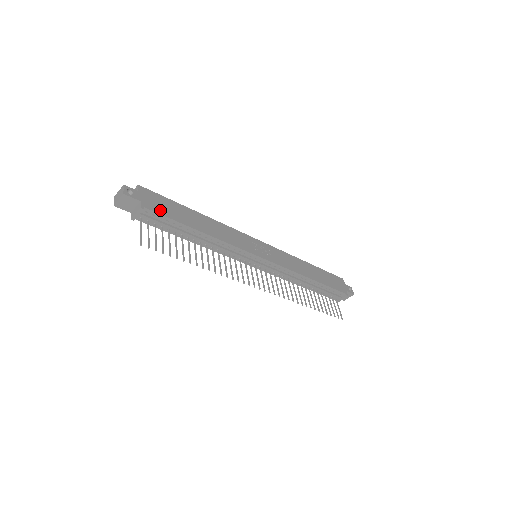
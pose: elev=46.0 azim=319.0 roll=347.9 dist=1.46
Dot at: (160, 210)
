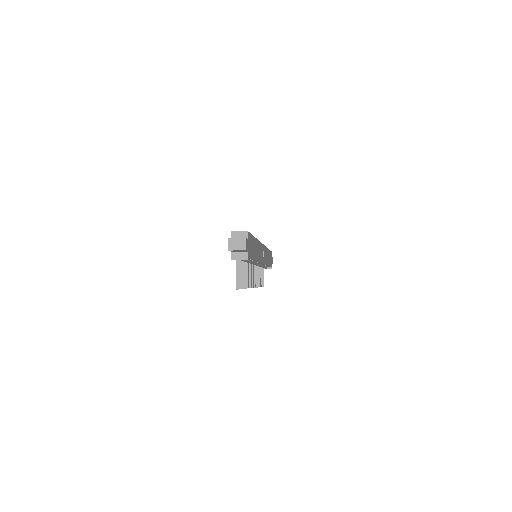
Dot at: (251, 253)
